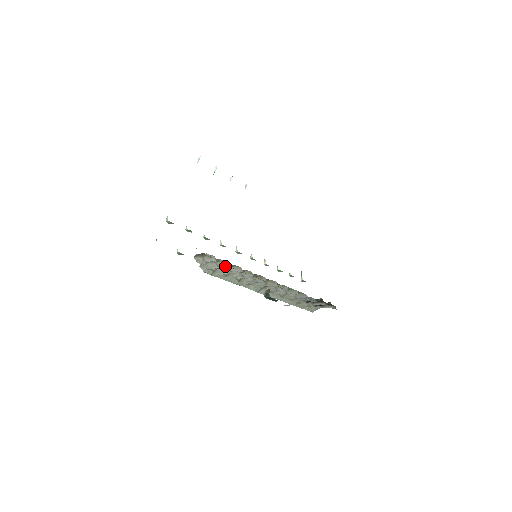
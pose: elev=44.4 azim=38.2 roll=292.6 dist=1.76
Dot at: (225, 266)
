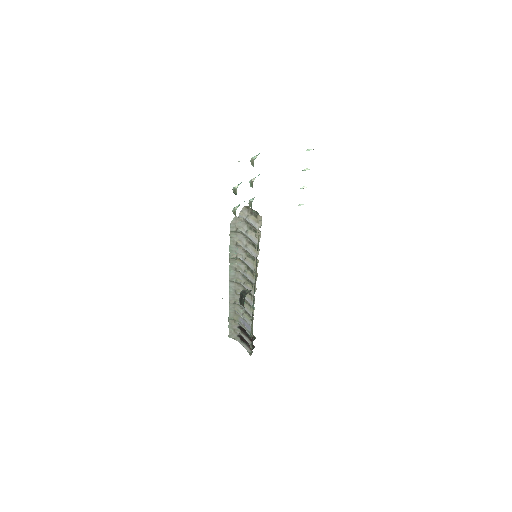
Dot at: (253, 239)
